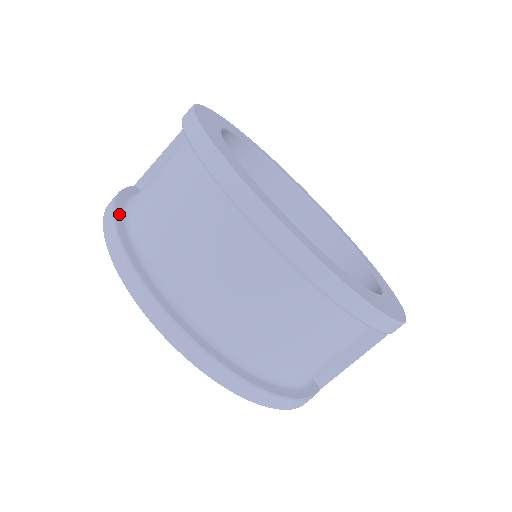
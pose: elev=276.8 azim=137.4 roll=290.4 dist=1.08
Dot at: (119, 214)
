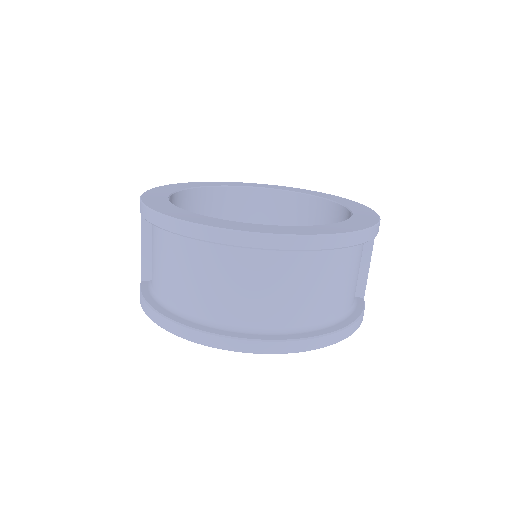
Dot at: (160, 309)
